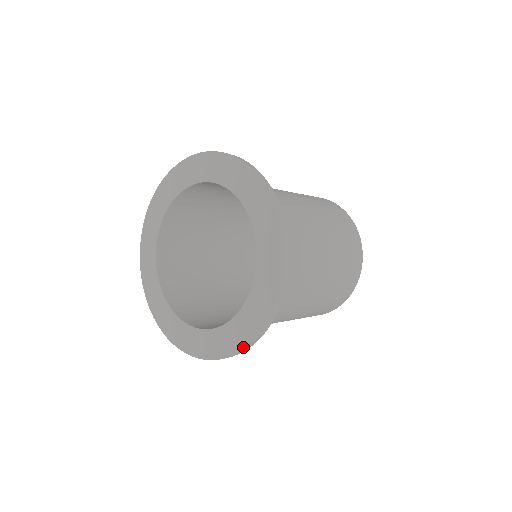
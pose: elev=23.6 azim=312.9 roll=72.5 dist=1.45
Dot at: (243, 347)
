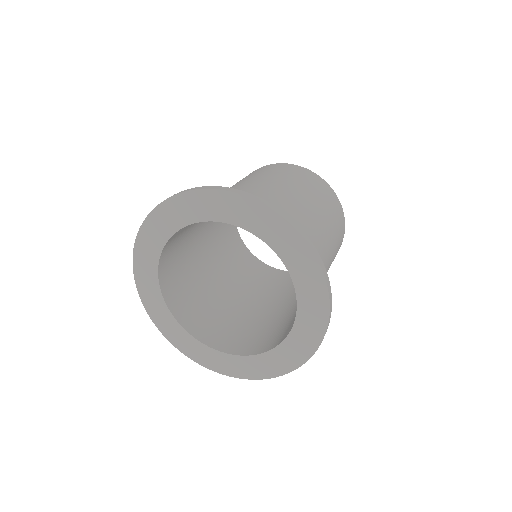
Dot at: (268, 377)
